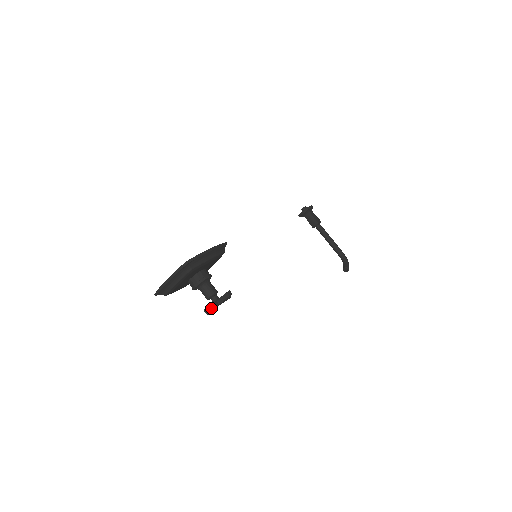
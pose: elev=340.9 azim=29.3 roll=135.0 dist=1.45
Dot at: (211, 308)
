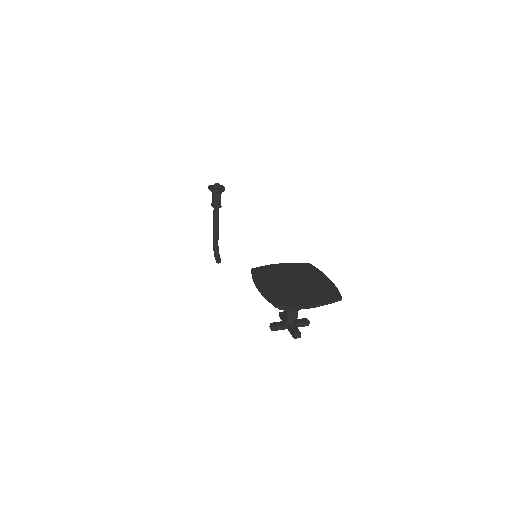
Dot at: (300, 335)
